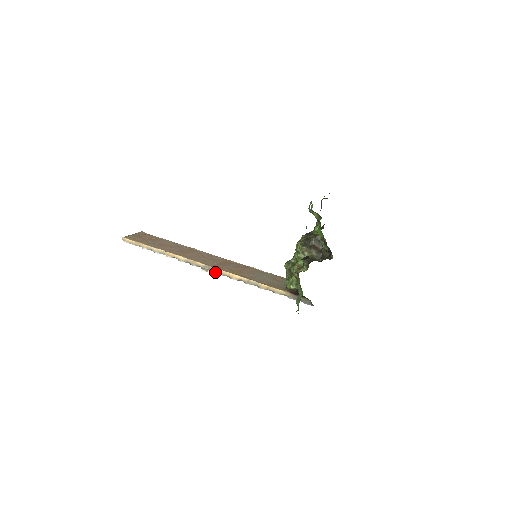
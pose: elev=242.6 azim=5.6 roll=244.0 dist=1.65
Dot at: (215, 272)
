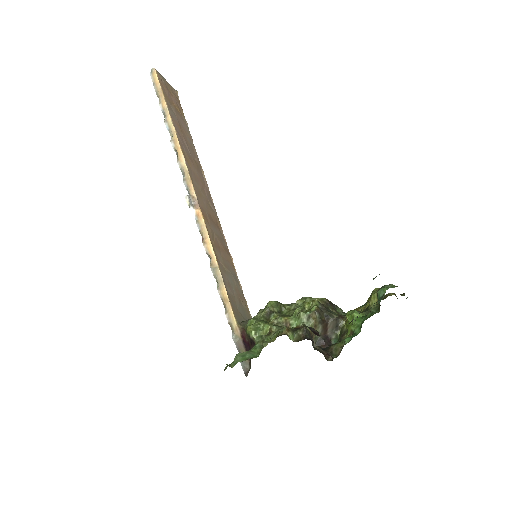
Dot at: (196, 216)
